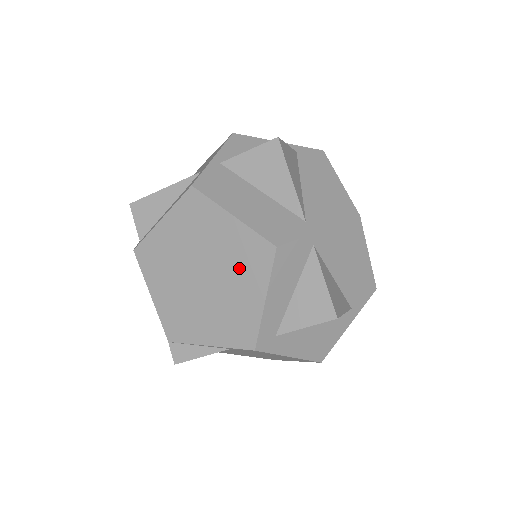
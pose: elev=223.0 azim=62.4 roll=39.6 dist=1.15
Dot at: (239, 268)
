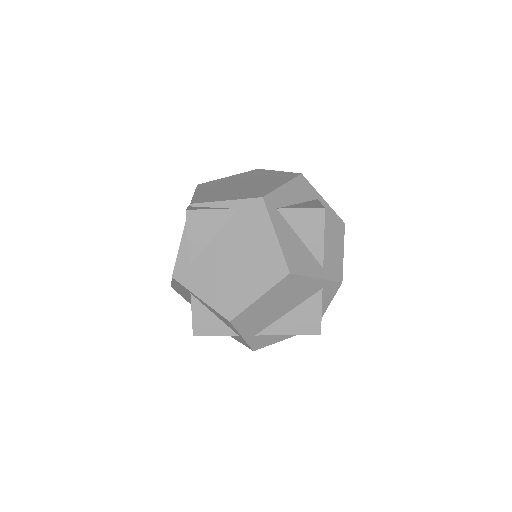
Dot at: (272, 180)
